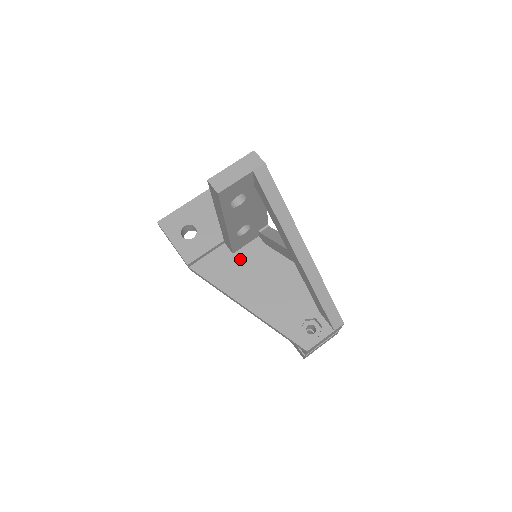
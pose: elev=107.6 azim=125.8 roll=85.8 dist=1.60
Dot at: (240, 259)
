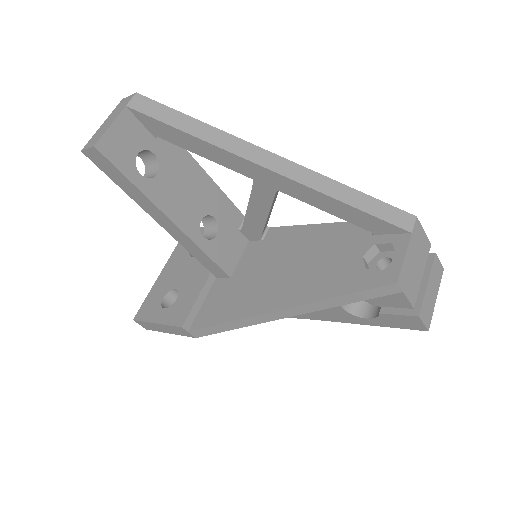
Dot at: (241, 275)
